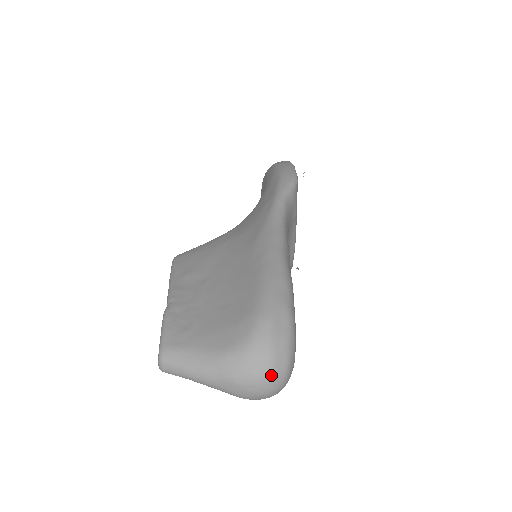
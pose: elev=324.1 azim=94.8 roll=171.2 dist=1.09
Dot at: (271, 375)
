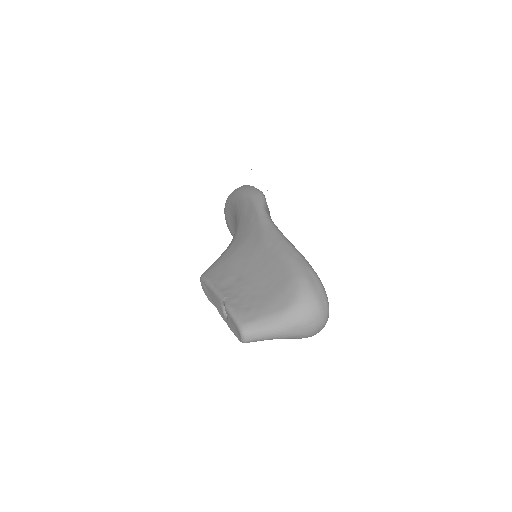
Dot at: (321, 311)
